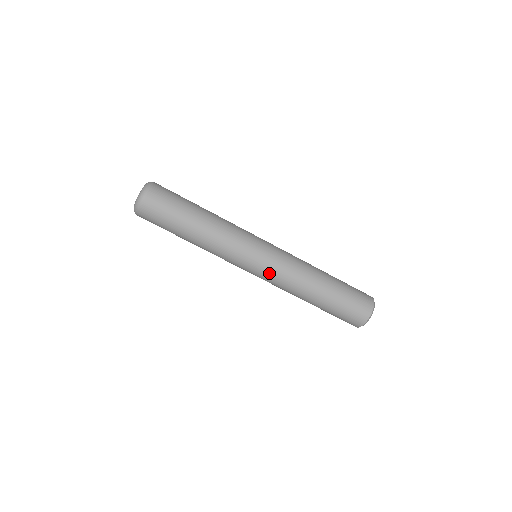
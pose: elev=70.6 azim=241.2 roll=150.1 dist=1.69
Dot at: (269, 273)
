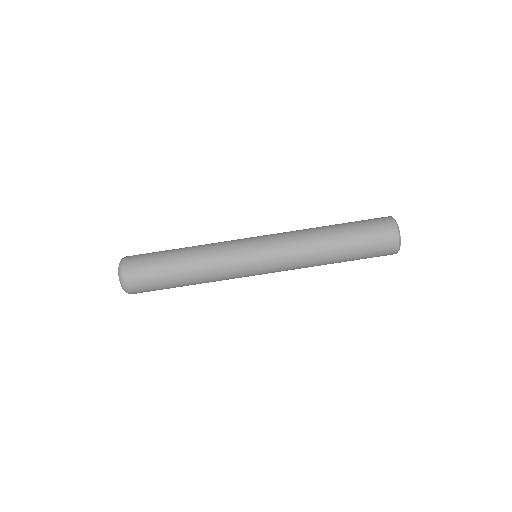
Dot at: (276, 270)
